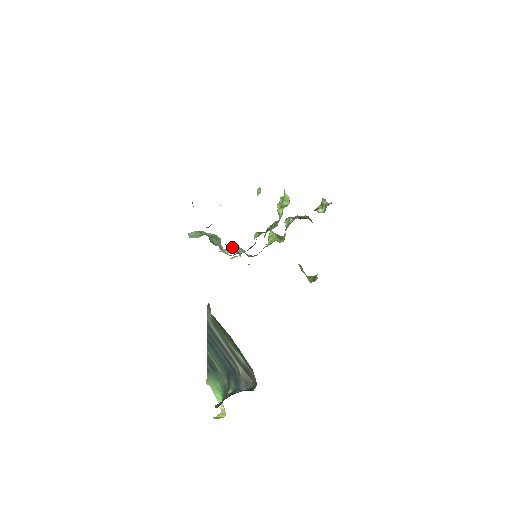
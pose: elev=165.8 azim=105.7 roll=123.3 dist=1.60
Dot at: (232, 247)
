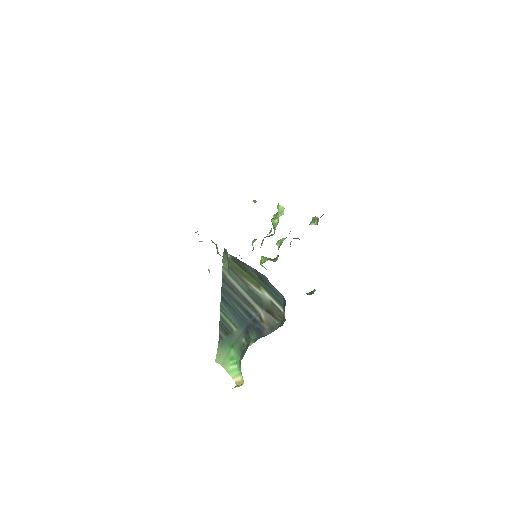
Dot at: occluded
